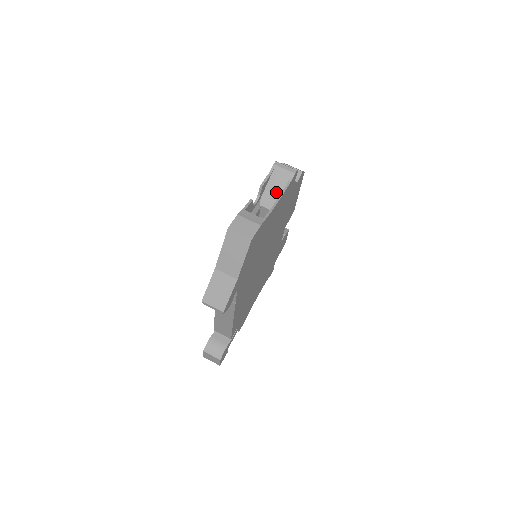
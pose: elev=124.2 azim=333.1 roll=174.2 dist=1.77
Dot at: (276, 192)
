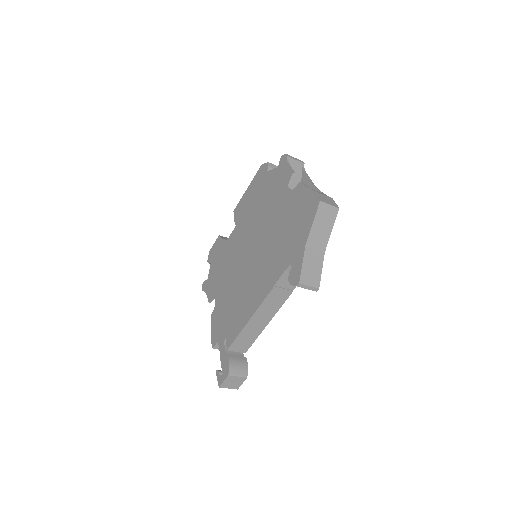
Dot at: (296, 180)
